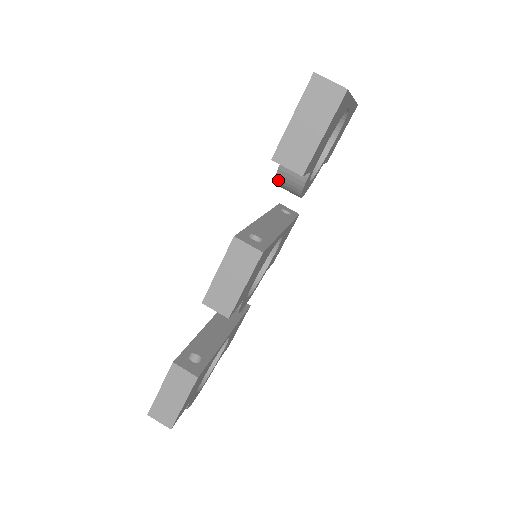
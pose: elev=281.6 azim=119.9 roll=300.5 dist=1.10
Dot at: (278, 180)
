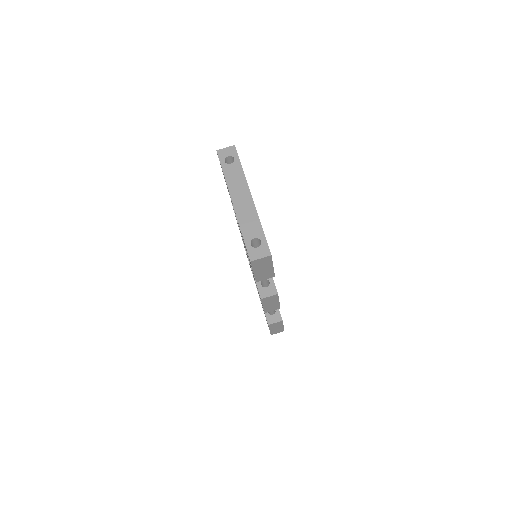
Dot at: occluded
